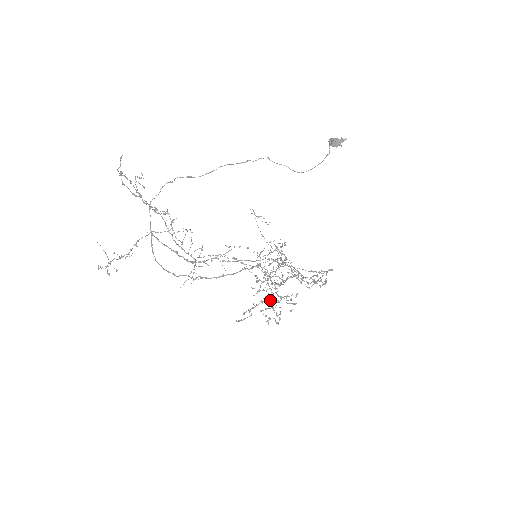
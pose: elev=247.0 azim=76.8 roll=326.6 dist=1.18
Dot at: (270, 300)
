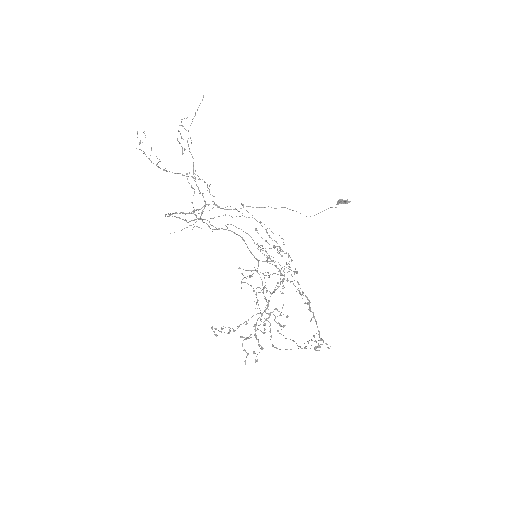
Dot at: (256, 322)
